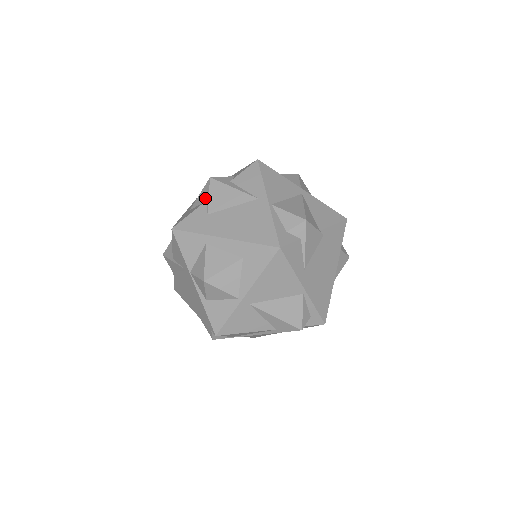
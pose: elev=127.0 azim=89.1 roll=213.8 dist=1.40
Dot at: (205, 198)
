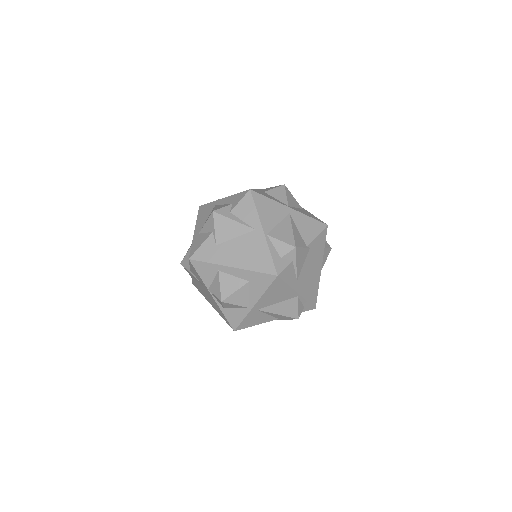
Dot at: (211, 229)
